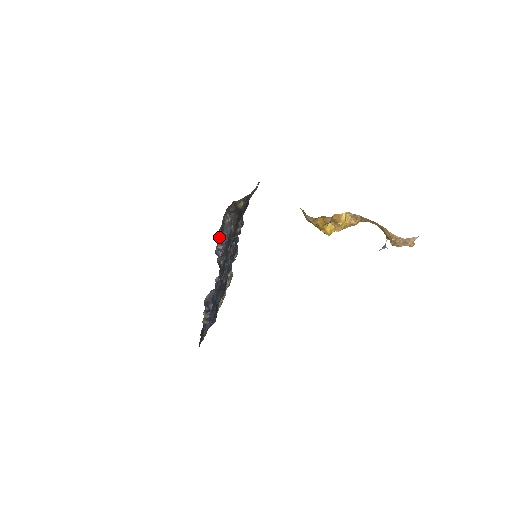
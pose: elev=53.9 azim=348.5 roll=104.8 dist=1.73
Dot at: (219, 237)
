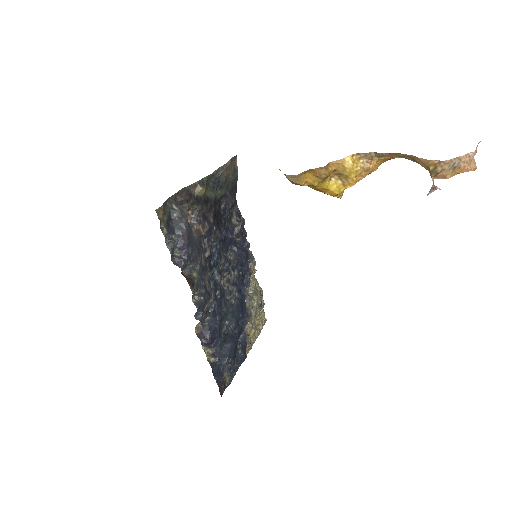
Dot at: (167, 239)
